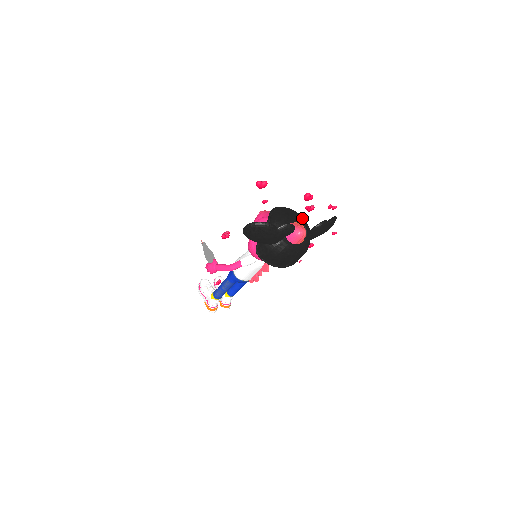
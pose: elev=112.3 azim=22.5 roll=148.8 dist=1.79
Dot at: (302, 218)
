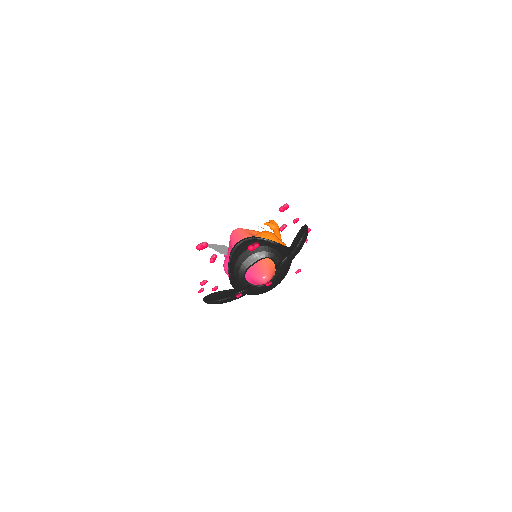
Dot at: (266, 249)
